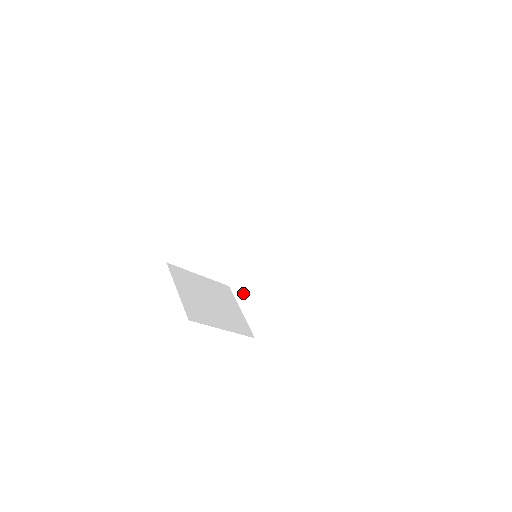
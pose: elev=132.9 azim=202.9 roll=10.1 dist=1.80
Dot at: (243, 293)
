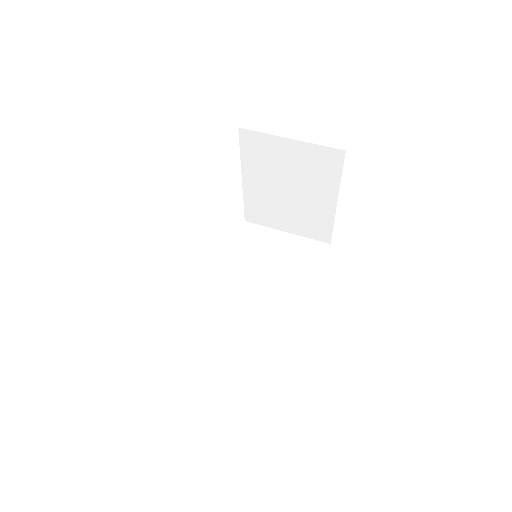
Dot at: (205, 353)
